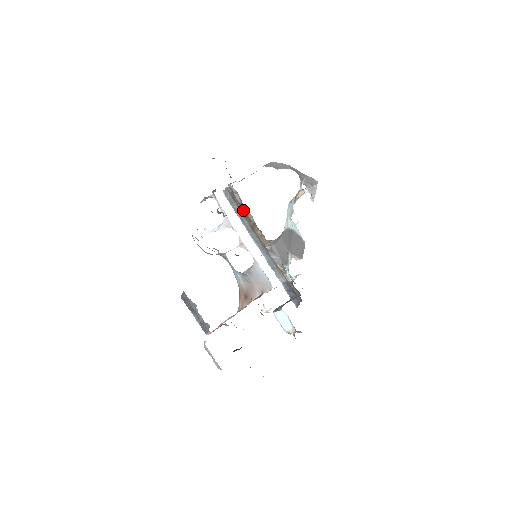
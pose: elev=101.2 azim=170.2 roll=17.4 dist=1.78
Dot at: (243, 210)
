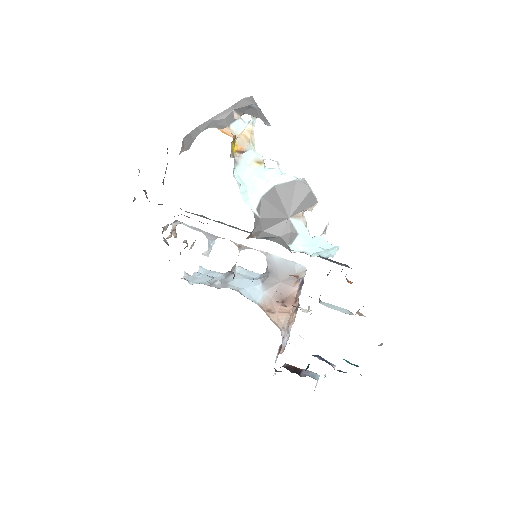
Dot at: occluded
